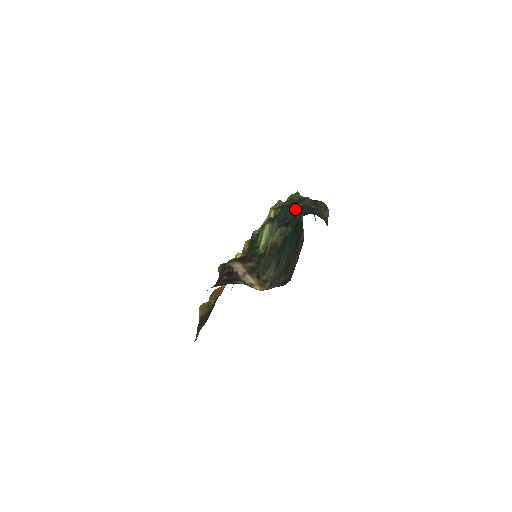
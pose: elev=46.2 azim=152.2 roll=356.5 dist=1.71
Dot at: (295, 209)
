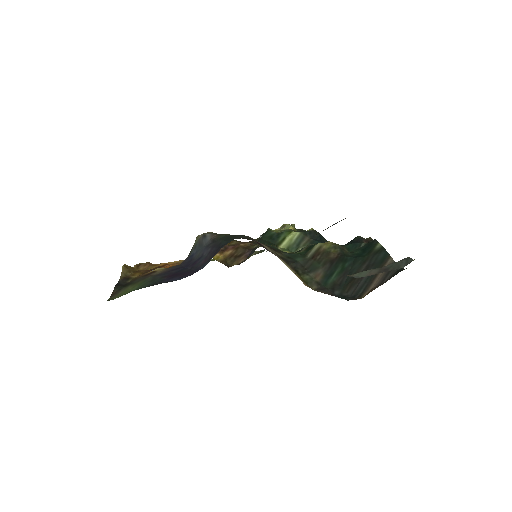
Dot at: occluded
